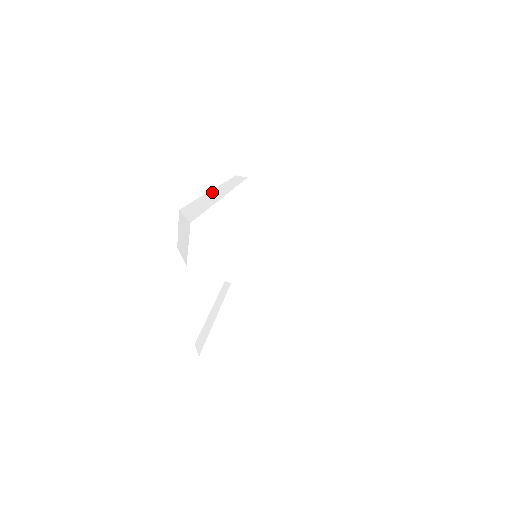
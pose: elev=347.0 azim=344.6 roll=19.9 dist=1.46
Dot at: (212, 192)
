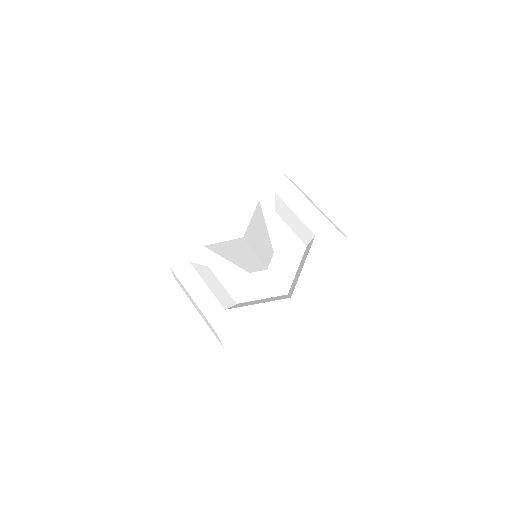
Dot at: occluded
